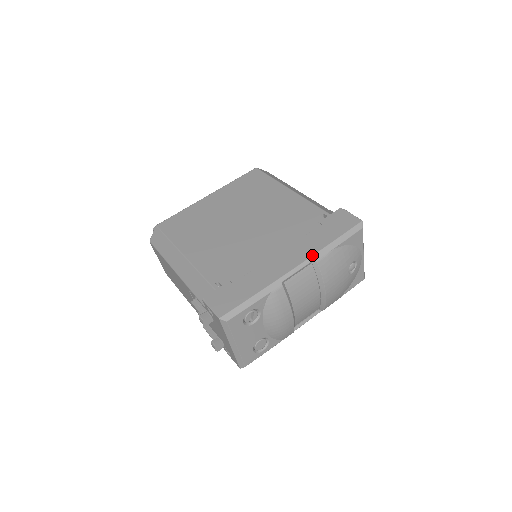
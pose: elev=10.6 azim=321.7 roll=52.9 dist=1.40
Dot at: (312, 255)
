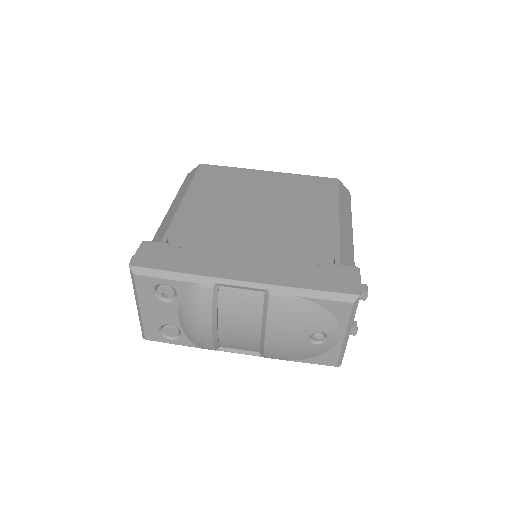
Dot at: (270, 283)
